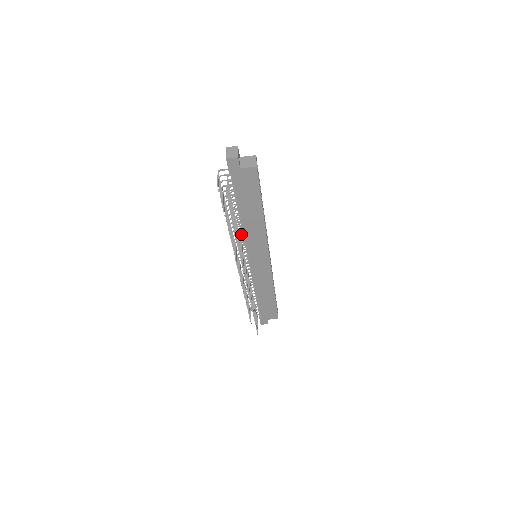
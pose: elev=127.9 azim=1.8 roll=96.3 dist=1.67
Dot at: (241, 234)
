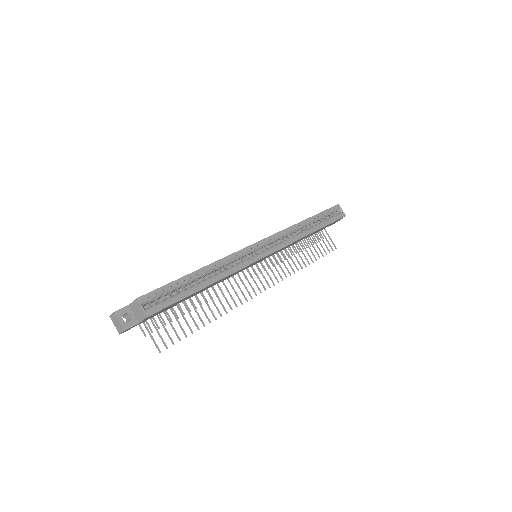
Dot at: occluded
